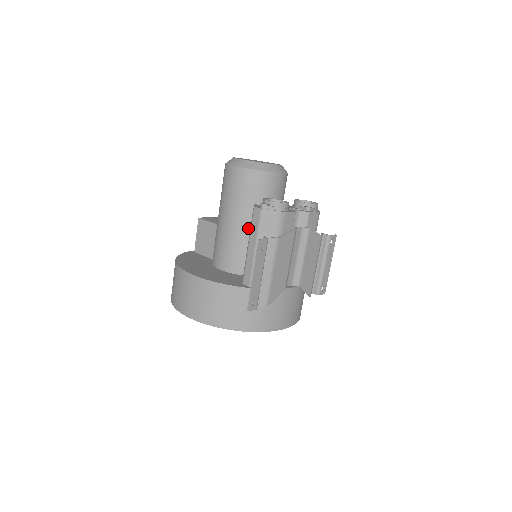
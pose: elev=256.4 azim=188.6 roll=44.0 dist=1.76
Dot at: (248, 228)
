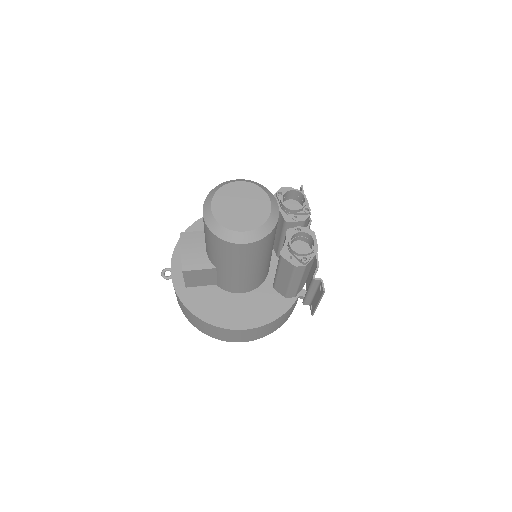
Dot at: (266, 262)
